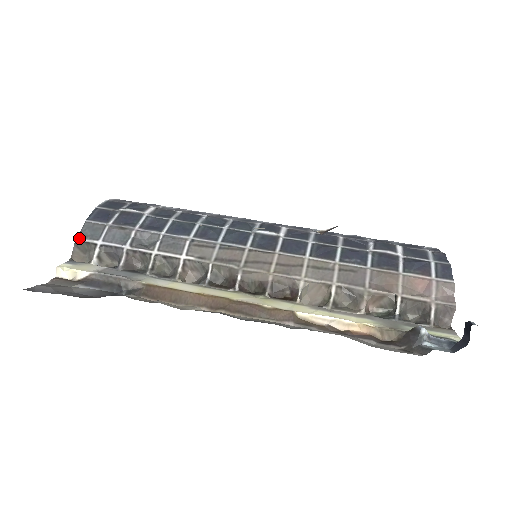
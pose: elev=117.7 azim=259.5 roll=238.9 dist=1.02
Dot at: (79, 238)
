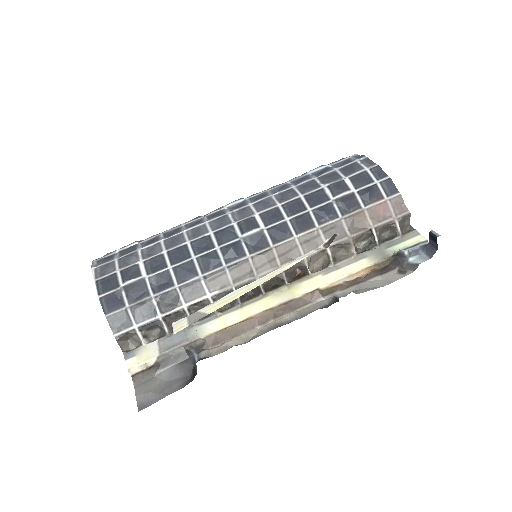
Dot at: (115, 334)
